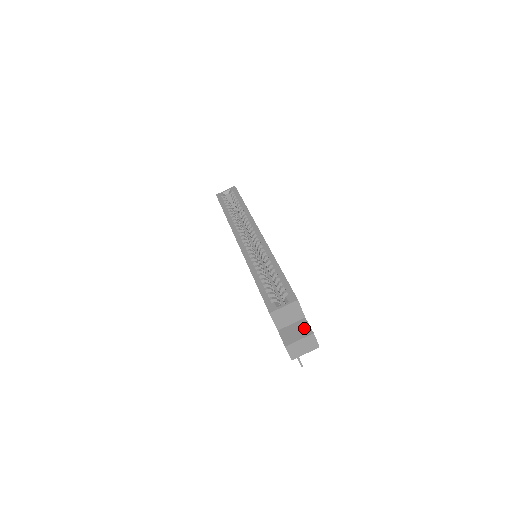
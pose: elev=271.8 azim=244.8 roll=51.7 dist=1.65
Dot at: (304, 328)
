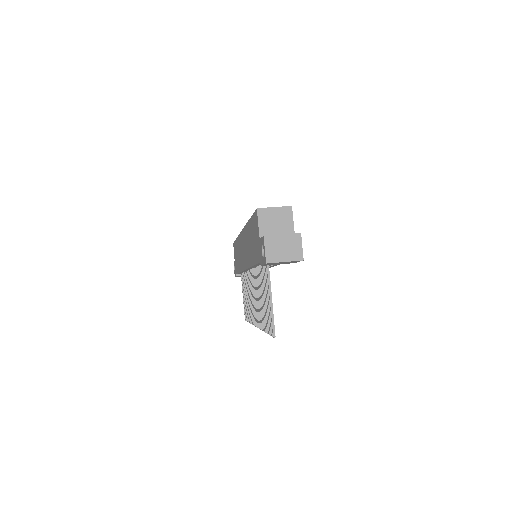
Dot at: occluded
